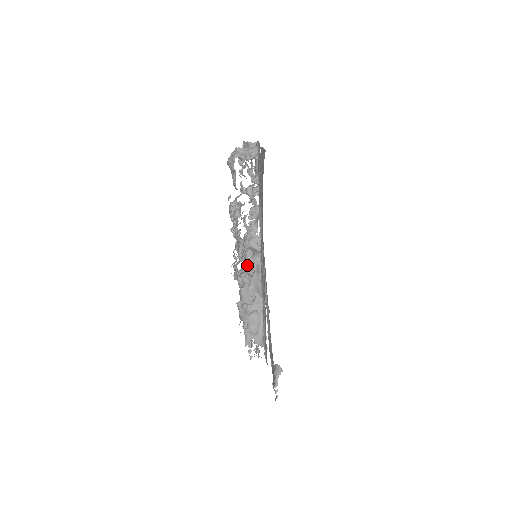
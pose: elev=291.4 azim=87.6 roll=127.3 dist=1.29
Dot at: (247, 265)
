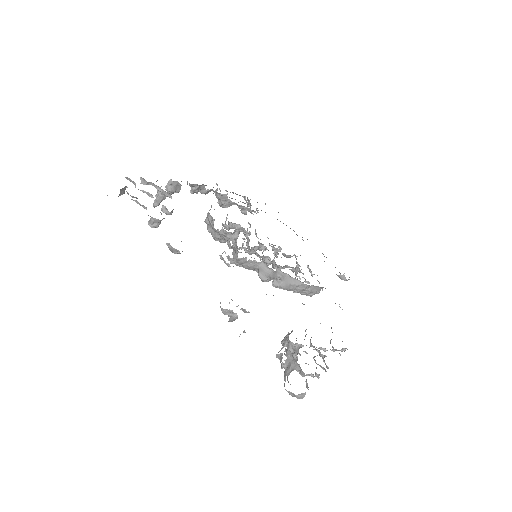
Dot at: occluded
